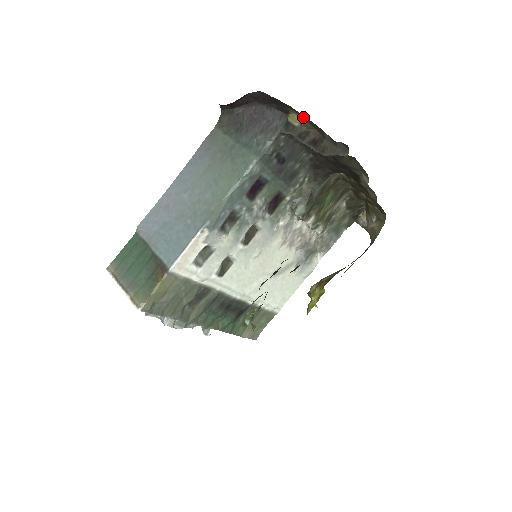
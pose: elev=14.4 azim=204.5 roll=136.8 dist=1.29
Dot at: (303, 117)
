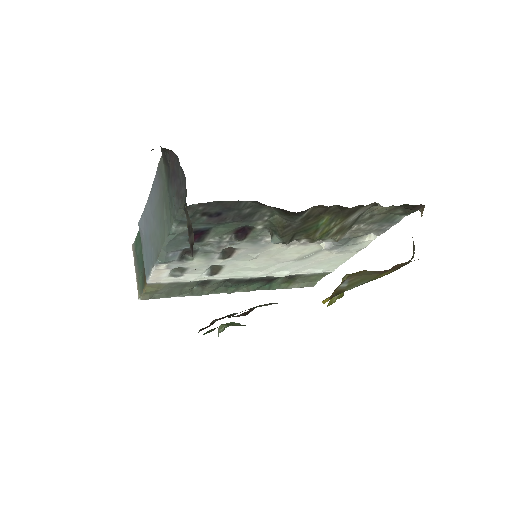
Dot at: occluded
